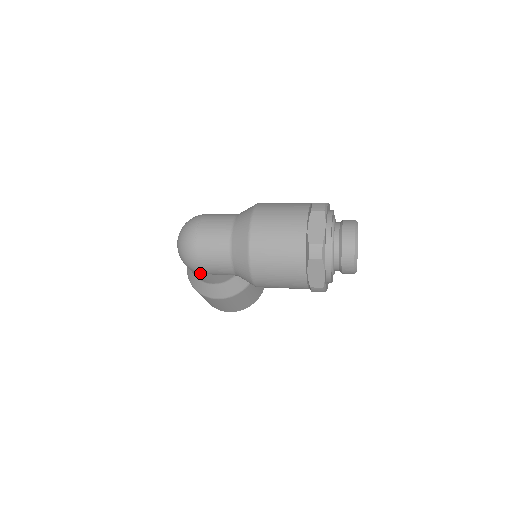
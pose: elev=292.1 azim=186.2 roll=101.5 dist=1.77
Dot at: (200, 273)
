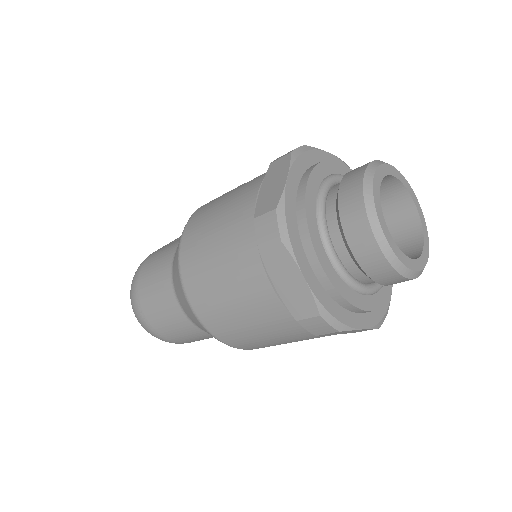
Dot at: occluded
